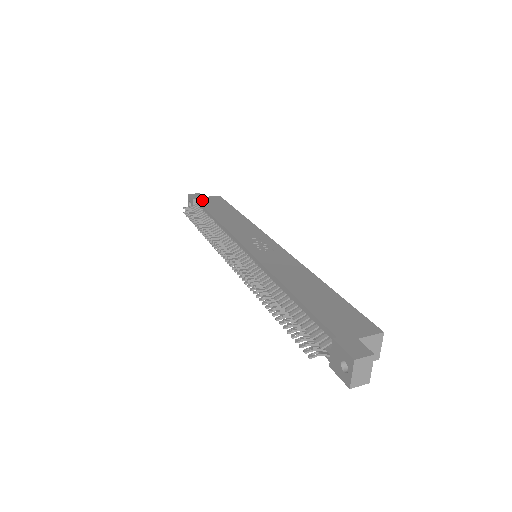
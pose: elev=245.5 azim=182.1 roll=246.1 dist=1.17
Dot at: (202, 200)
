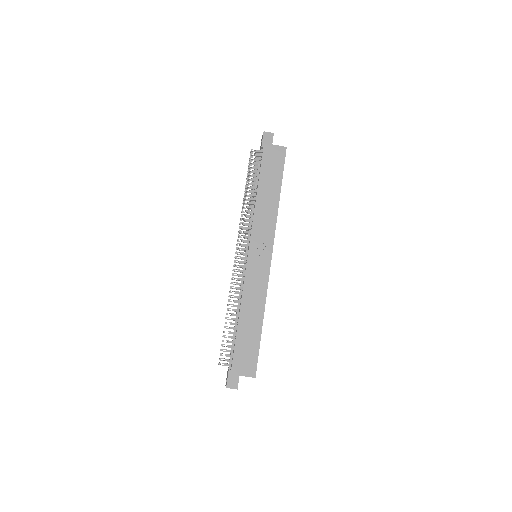
Dot at: (267, 152)
